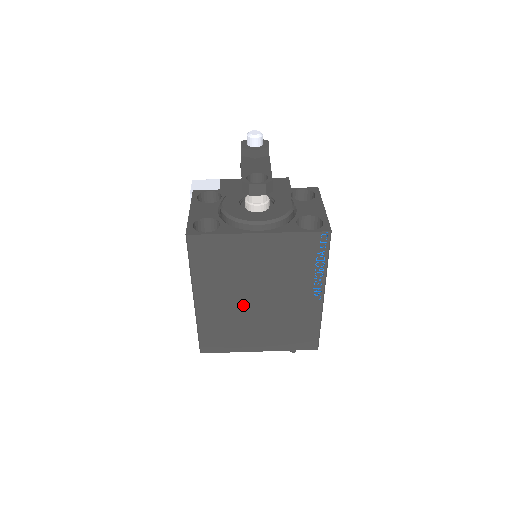
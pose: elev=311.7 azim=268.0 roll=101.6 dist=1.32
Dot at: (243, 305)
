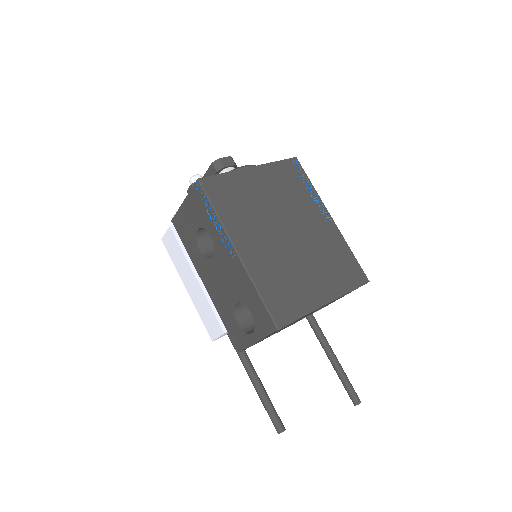
Dot at: (280, 245)
